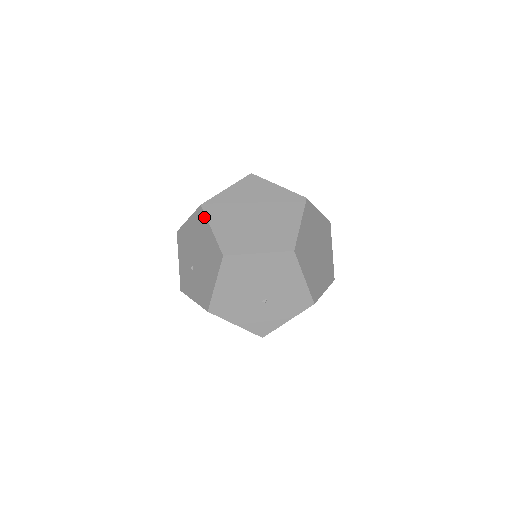
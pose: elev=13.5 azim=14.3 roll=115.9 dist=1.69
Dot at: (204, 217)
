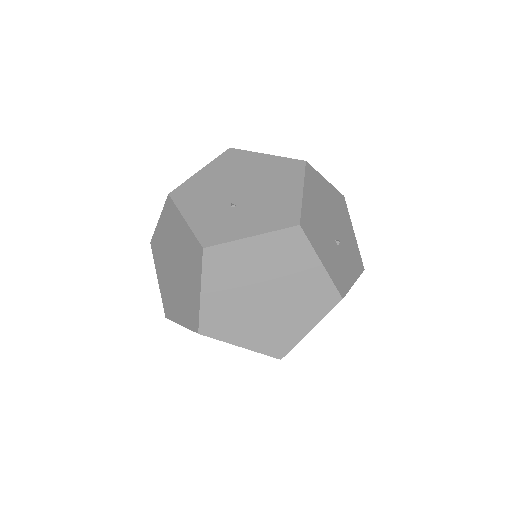
Dot at: (244, 152)
